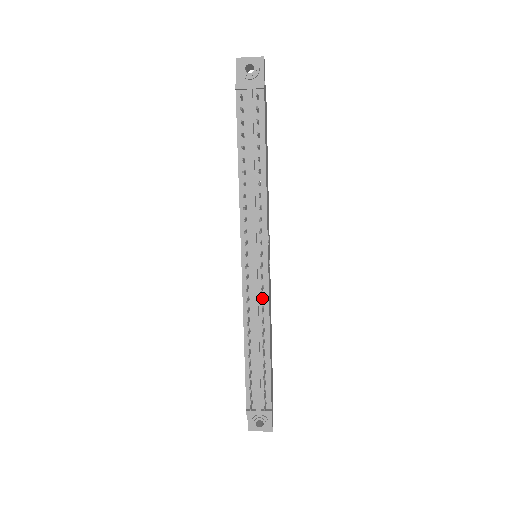
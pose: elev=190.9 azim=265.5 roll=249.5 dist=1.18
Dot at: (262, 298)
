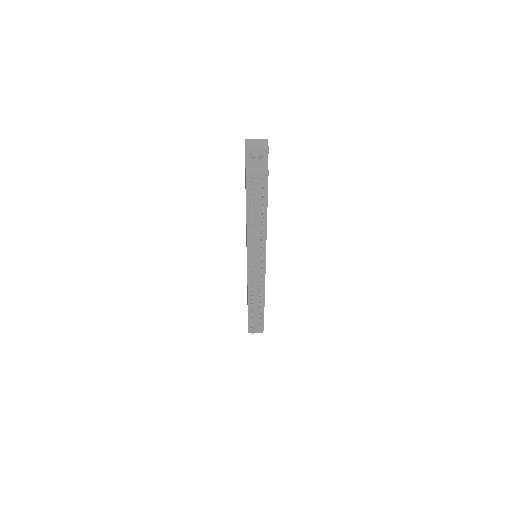
Dot at: occluded
